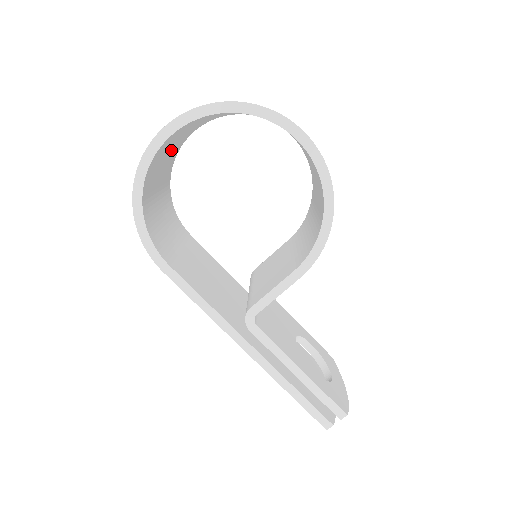
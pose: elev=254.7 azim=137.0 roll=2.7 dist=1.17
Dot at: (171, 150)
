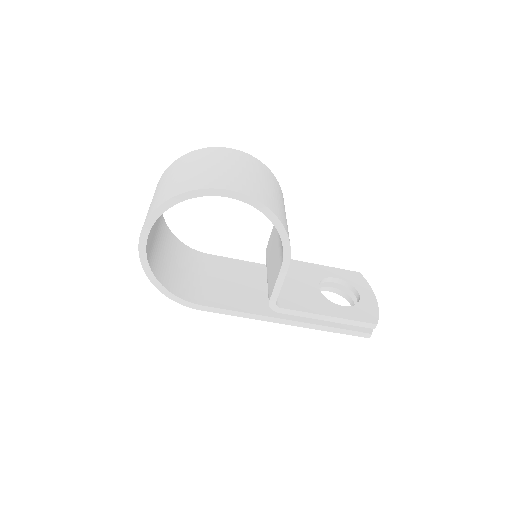
Dot at: (155, 226)
